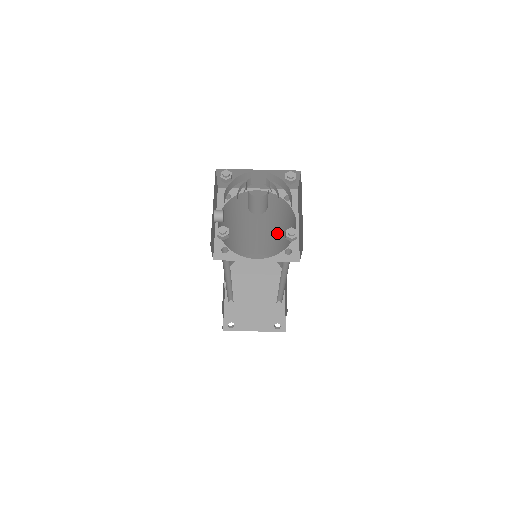
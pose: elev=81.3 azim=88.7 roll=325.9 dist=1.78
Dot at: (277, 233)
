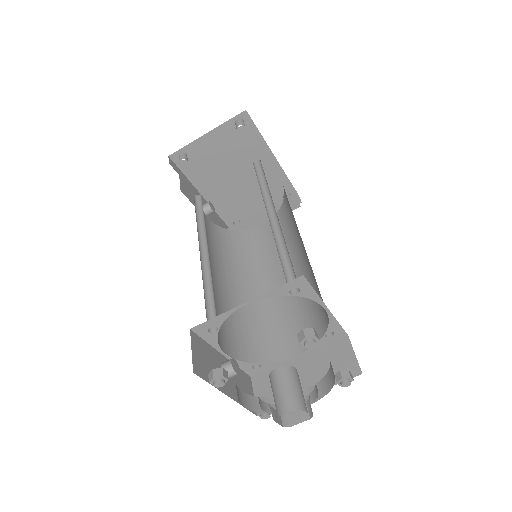
Dot at: occluded
